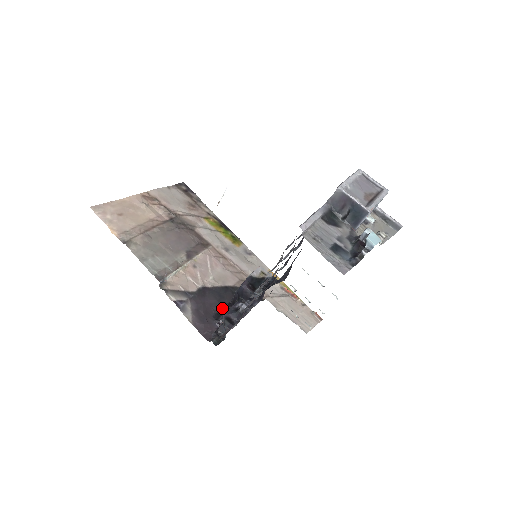
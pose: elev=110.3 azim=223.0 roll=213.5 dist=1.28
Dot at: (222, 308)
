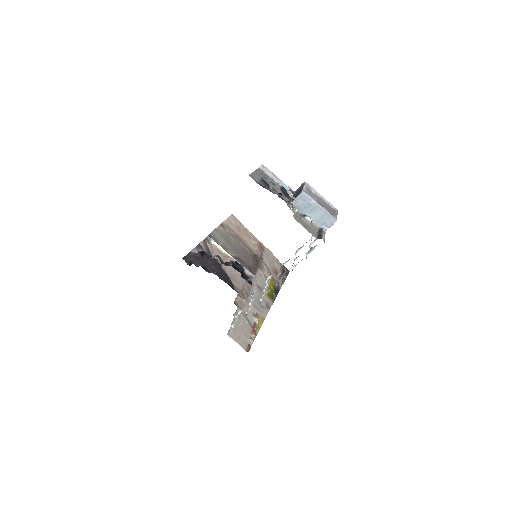
Dot at: occluded
